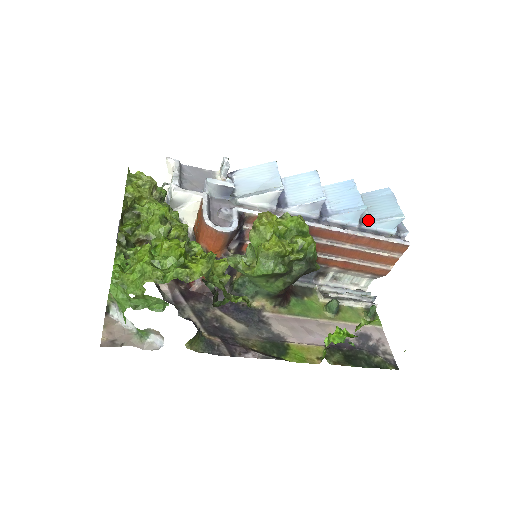
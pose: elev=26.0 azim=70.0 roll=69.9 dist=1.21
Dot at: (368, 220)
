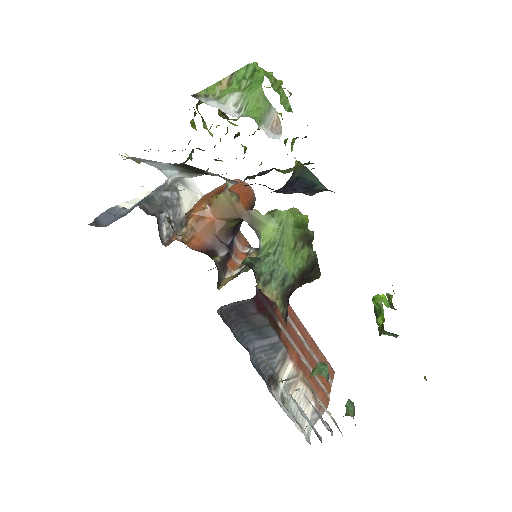
Dot at: occluded
